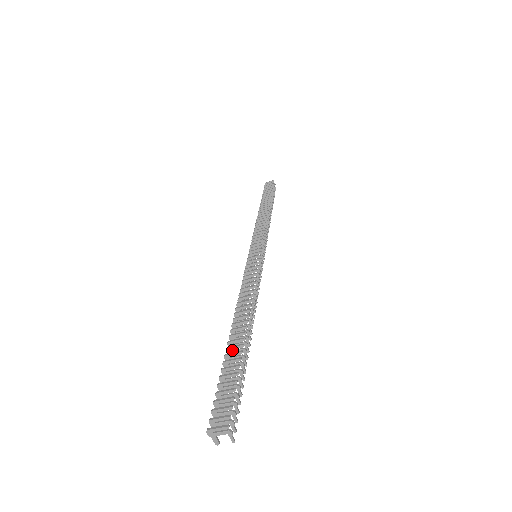
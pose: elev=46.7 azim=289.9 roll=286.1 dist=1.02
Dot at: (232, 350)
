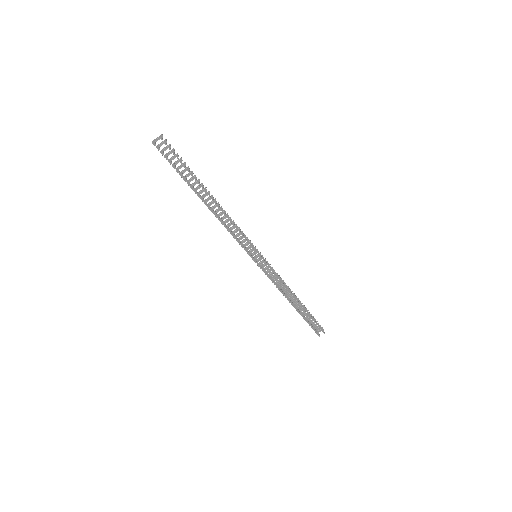
Dot at: (193, 185)
